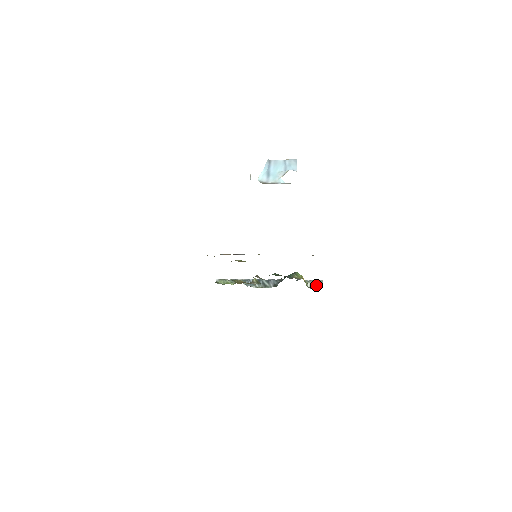
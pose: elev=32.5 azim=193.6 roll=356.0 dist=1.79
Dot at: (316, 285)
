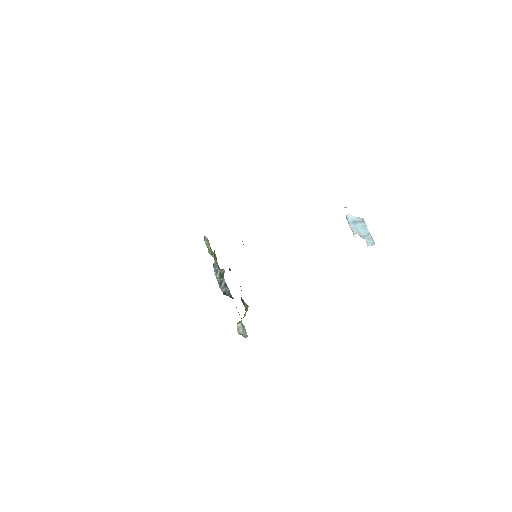
Dot at: (242, 332)
